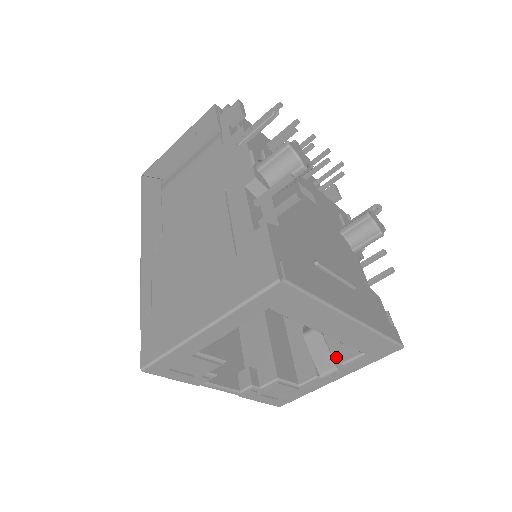
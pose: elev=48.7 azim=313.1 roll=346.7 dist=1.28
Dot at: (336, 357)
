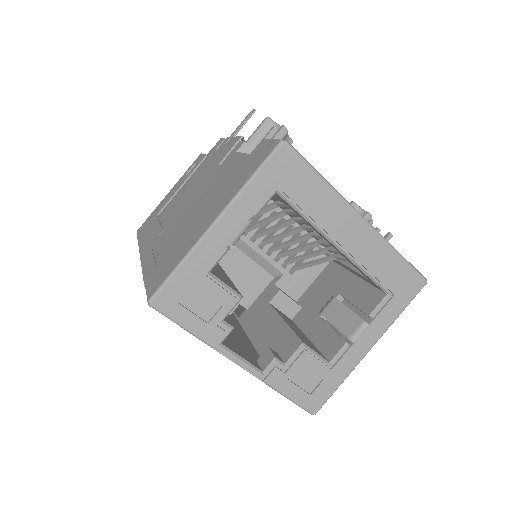
Dot at: occluded
